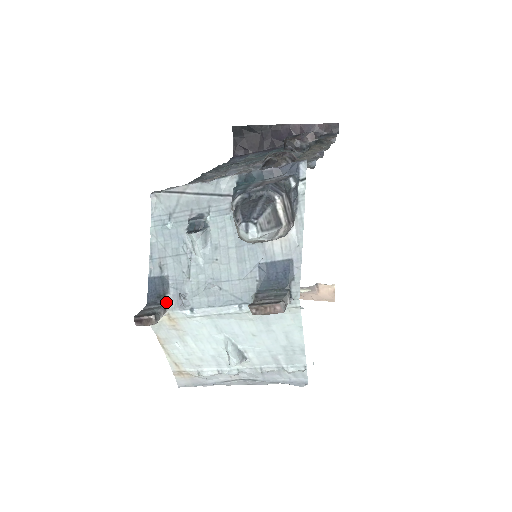
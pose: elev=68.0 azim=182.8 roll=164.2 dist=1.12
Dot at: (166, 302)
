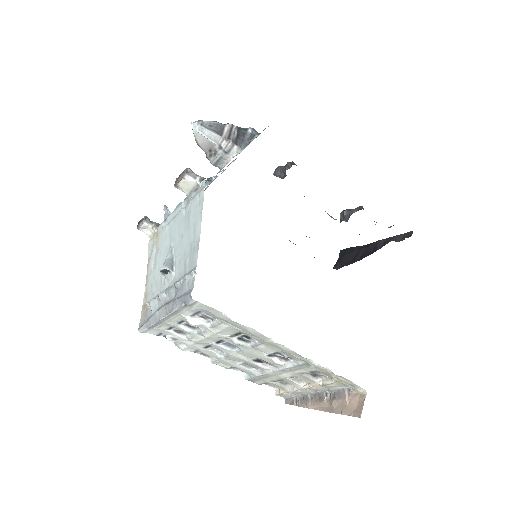
Dot at: occluded
